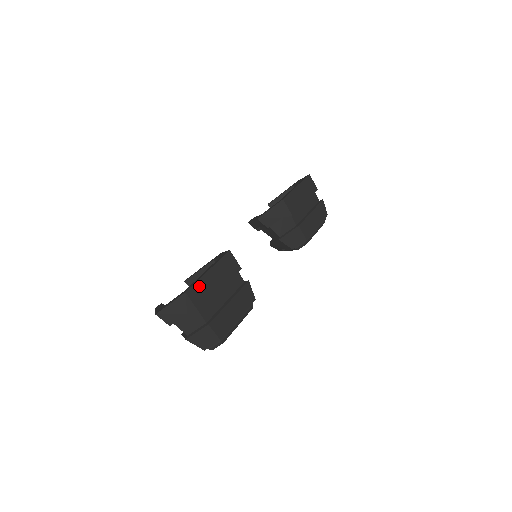
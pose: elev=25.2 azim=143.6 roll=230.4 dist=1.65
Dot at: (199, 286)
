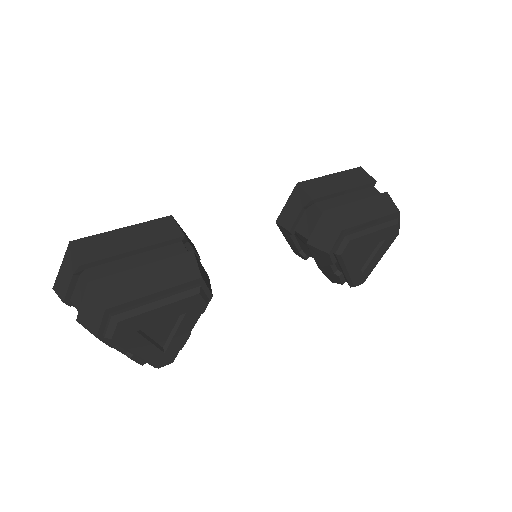
Dot at: (97, 240)
